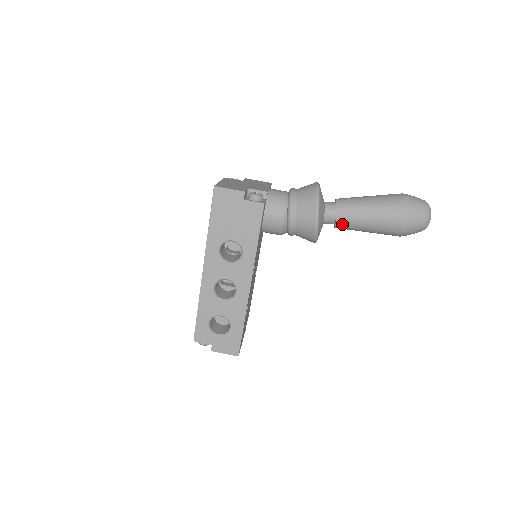
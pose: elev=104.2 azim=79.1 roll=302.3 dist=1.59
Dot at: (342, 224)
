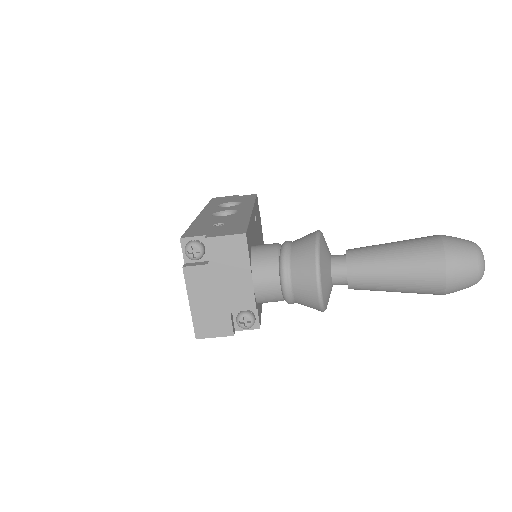
Dot at: occluded
